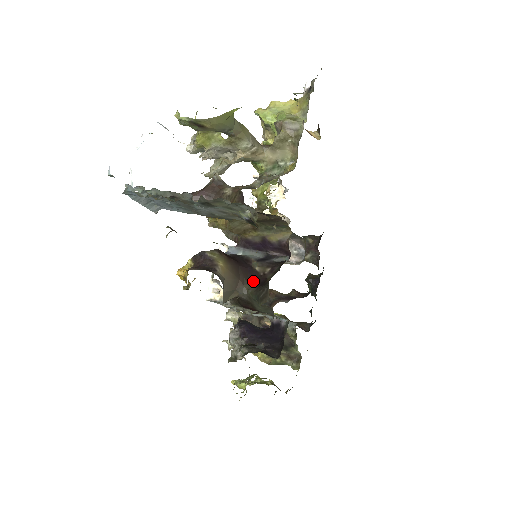
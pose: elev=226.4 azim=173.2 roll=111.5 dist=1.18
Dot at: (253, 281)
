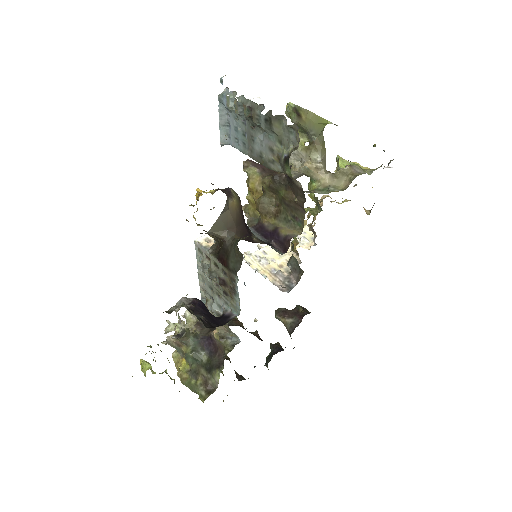
Dot at: (245, 239)
